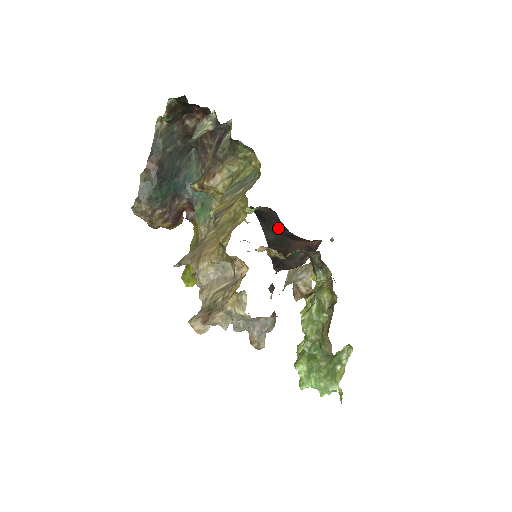
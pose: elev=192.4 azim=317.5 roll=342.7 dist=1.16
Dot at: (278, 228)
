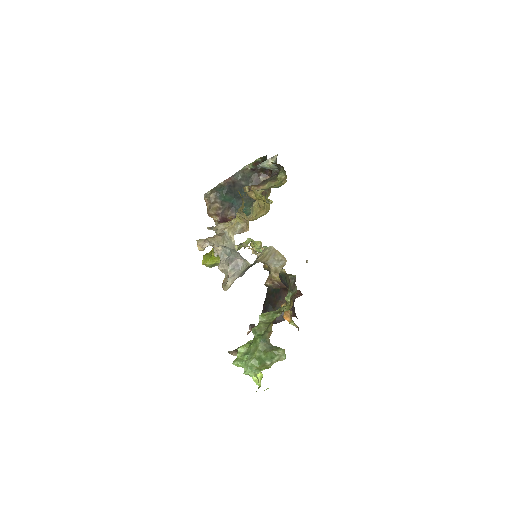
Dot at: occluded
